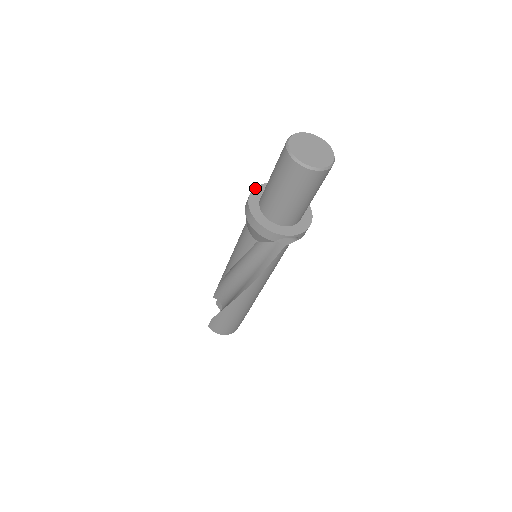
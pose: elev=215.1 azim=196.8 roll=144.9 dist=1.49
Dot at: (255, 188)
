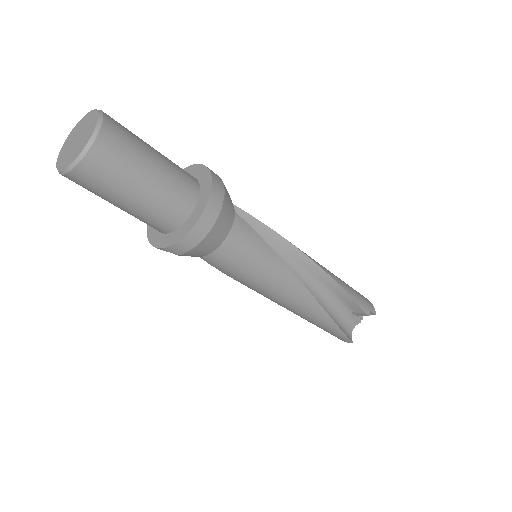
Dot at: occluded
